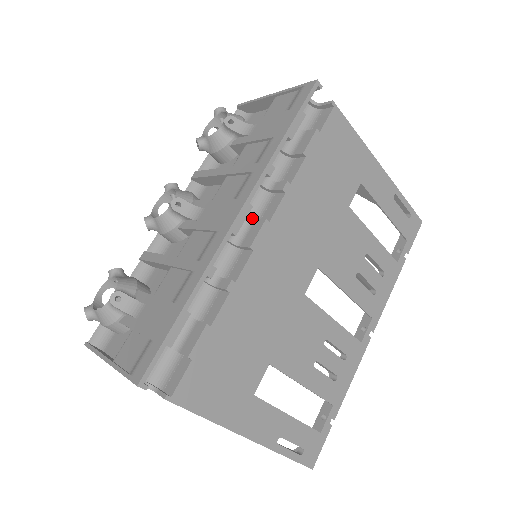
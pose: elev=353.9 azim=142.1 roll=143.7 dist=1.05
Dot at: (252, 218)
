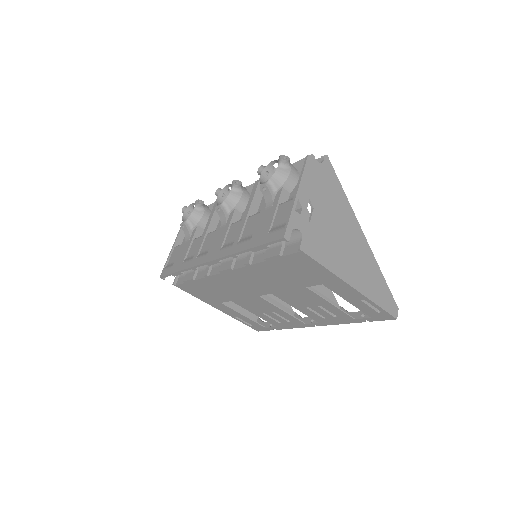
Dot at: occluded
